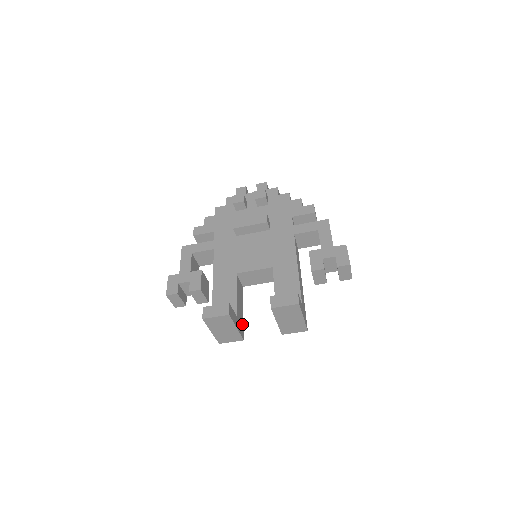
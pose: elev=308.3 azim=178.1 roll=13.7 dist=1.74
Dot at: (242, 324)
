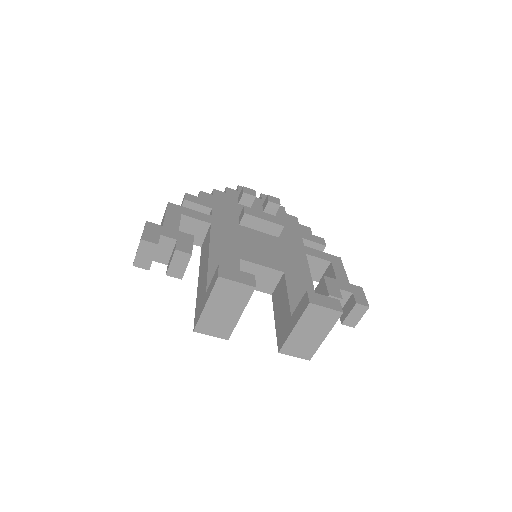
Dot at: occluded
